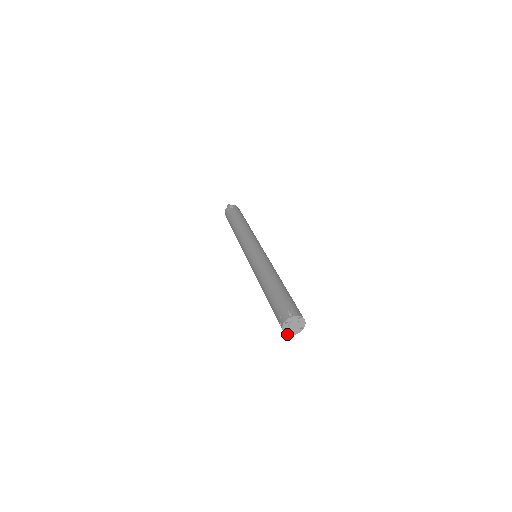
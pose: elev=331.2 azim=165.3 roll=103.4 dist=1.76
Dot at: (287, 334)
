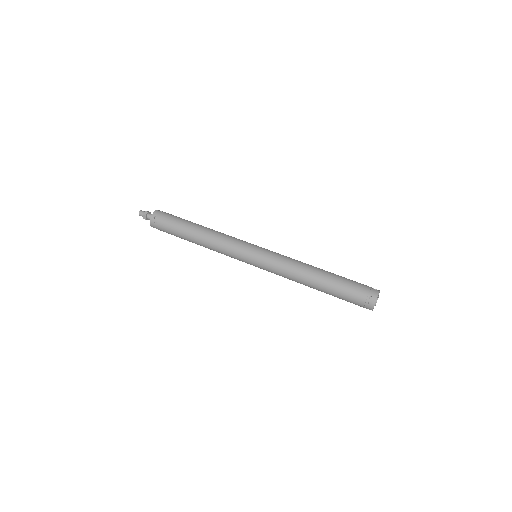
Dot at: (373, 308)
